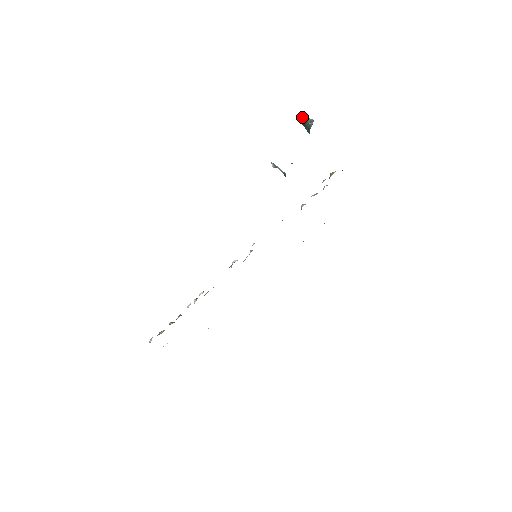
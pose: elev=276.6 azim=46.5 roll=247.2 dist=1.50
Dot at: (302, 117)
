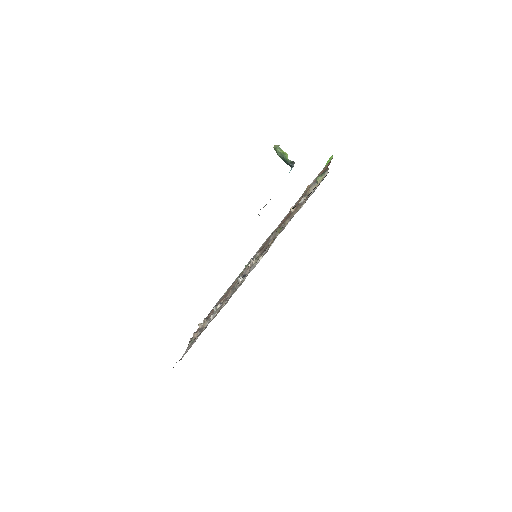
Dot at: (280, 154)
